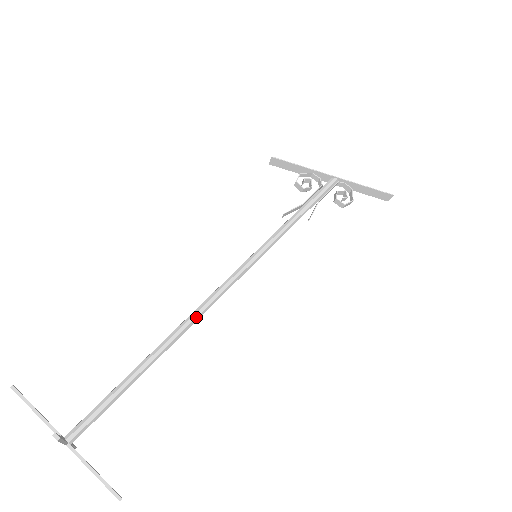
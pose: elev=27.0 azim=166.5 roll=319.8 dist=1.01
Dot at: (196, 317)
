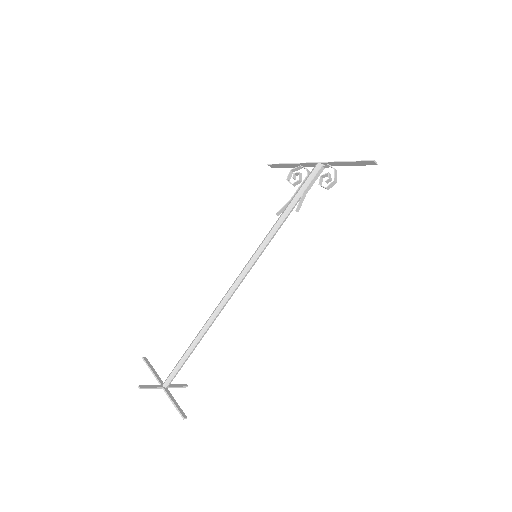
Dot at: (217, 310)
